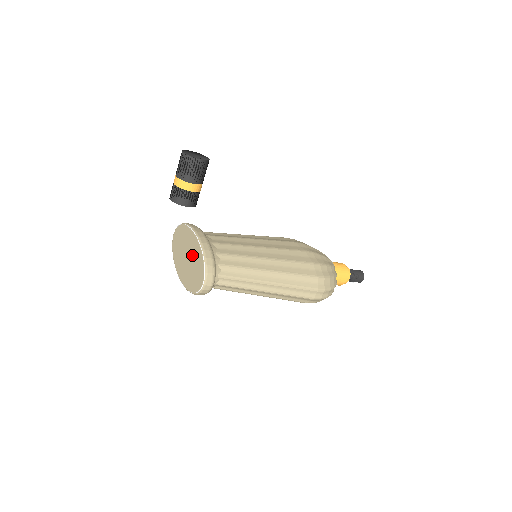
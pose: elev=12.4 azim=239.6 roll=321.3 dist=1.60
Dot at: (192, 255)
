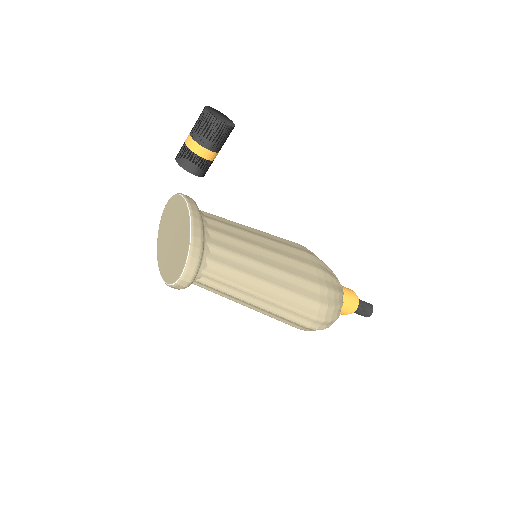
Dot at: (178, 236)
